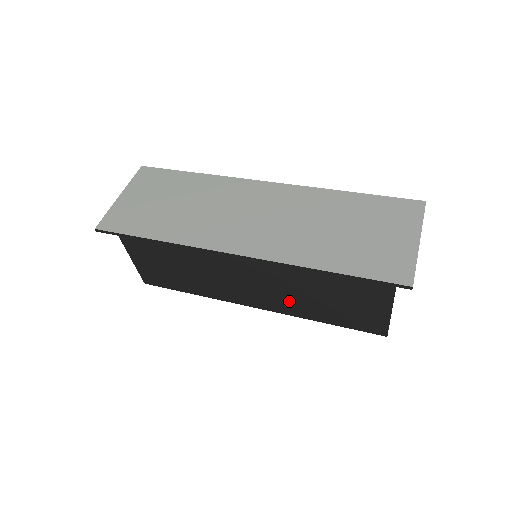
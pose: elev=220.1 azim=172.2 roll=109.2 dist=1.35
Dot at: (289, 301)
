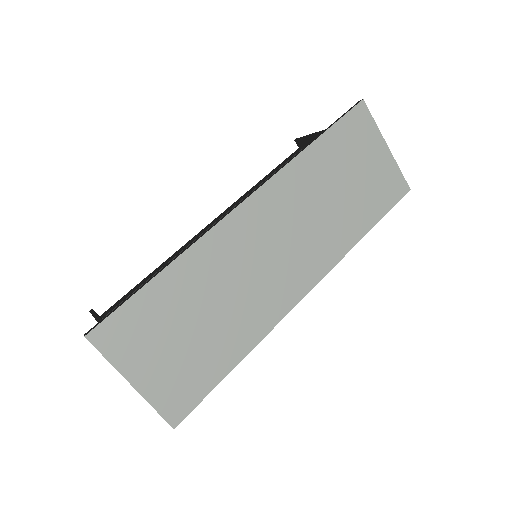
Dot at: occluded
